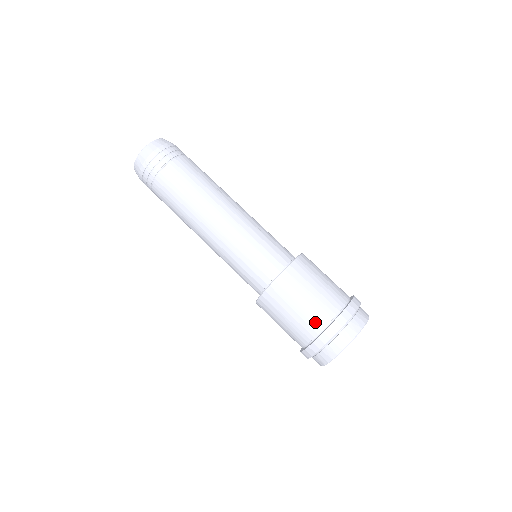
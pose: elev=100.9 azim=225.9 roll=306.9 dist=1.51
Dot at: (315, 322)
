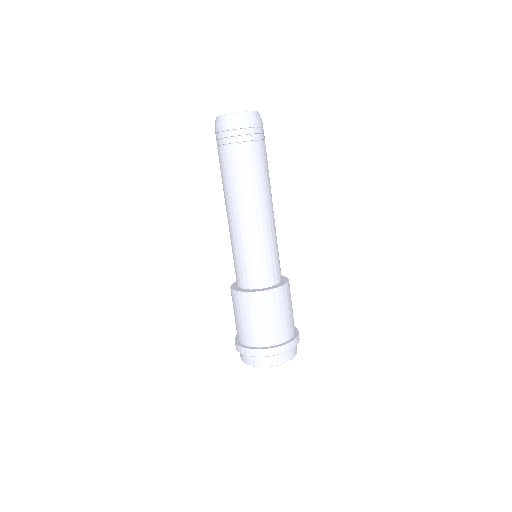
Dot at: (243, 336)
